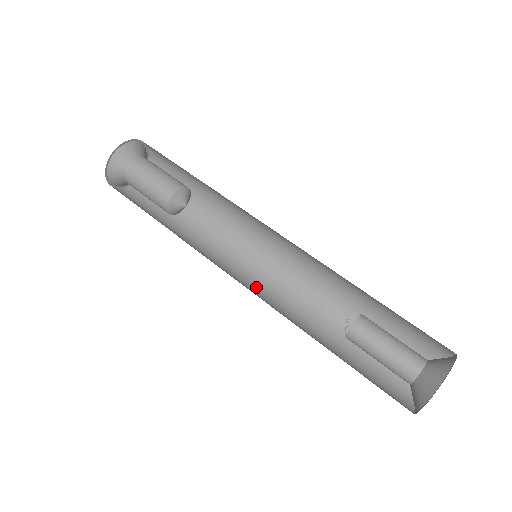
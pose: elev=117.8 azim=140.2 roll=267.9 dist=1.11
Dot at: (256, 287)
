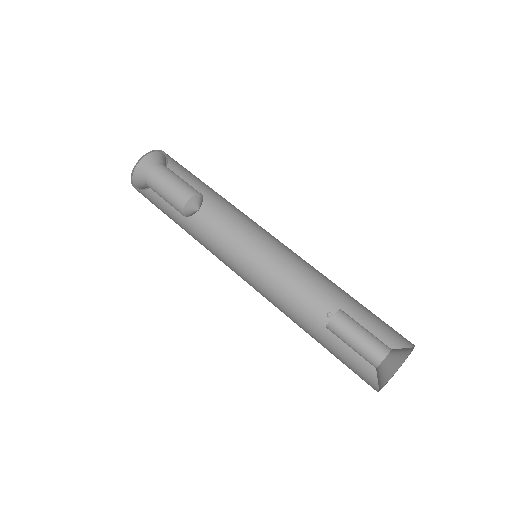
Dot at: (248, 283)
